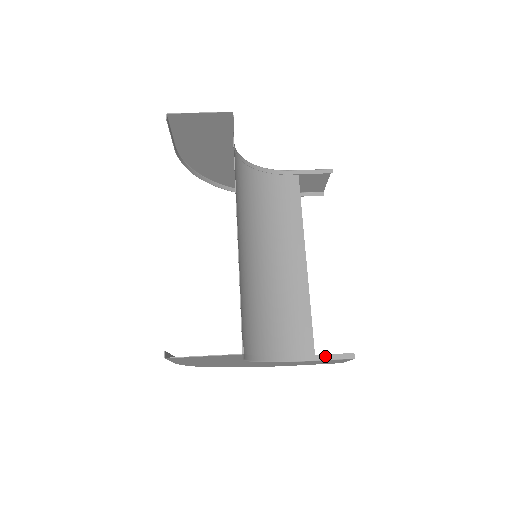
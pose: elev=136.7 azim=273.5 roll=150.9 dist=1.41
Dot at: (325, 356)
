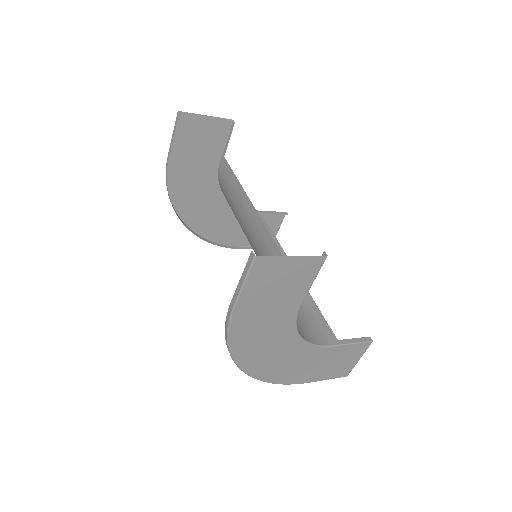
Dot at: (347, 340)
